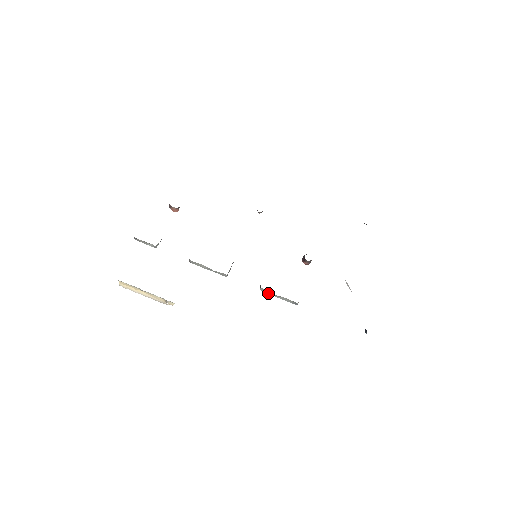
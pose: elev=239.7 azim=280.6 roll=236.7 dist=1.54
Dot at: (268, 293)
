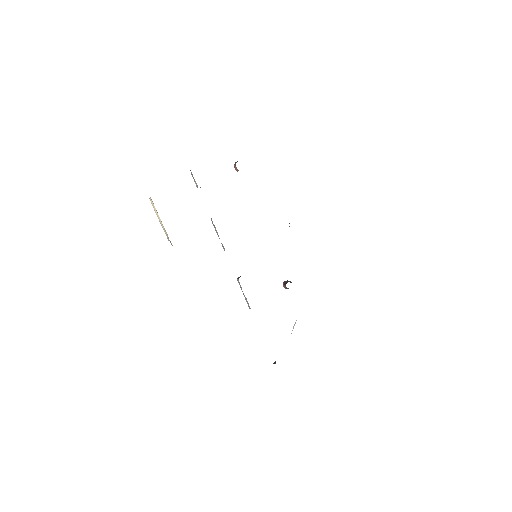
Dot at: (240, 286)
